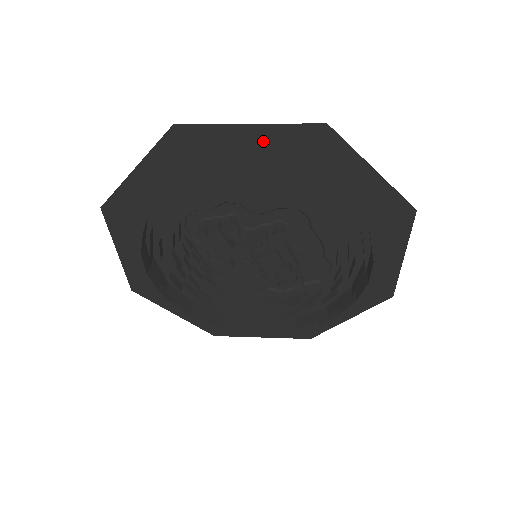
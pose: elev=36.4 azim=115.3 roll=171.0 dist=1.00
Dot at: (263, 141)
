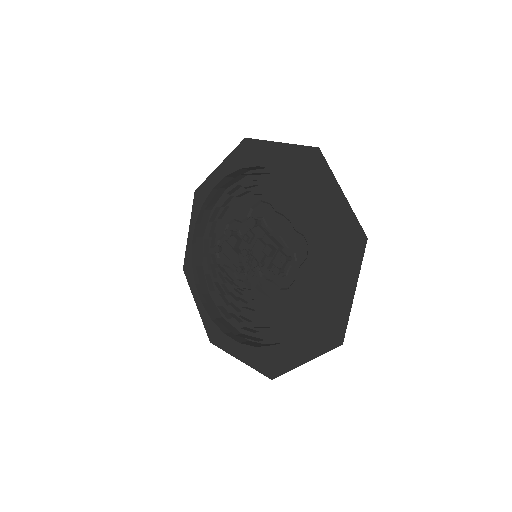
Dot at: (227, 170)
